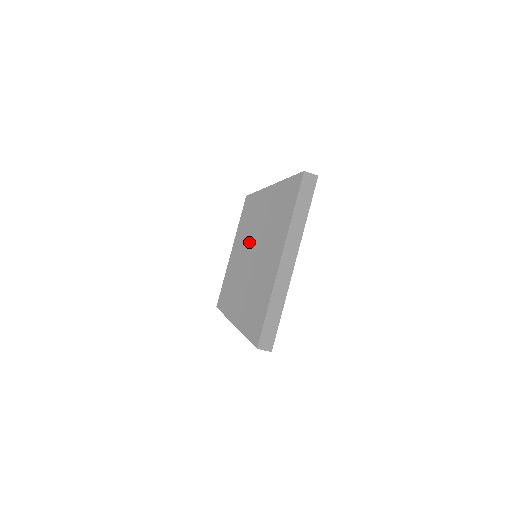
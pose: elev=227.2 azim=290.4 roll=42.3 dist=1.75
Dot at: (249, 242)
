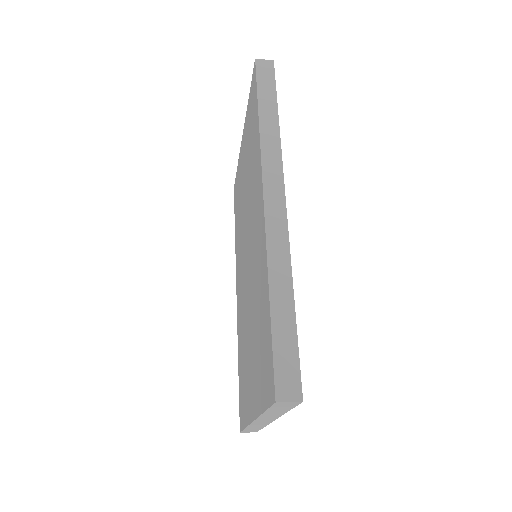
Dot at: (248, 223)
